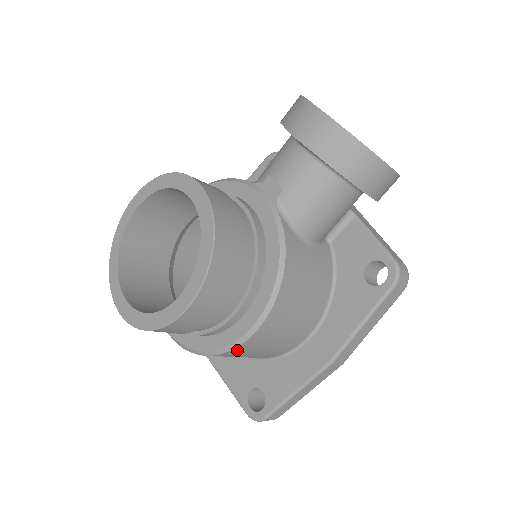
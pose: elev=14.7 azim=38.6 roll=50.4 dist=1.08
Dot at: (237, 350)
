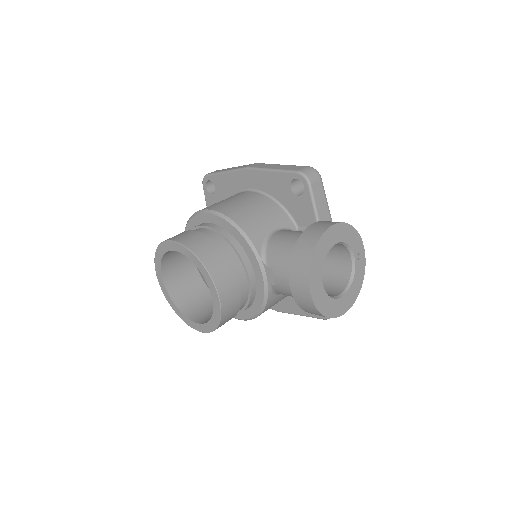
Dot at: occluded
